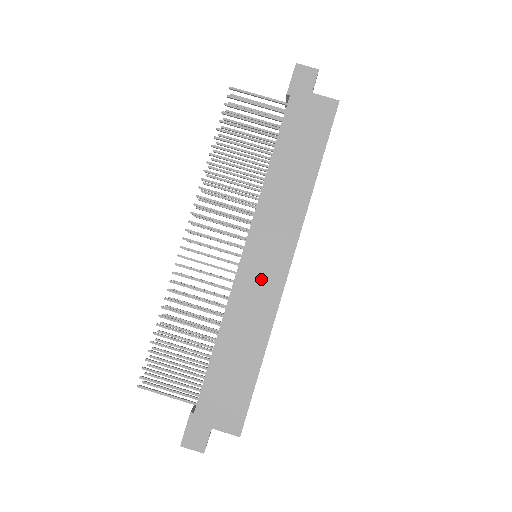
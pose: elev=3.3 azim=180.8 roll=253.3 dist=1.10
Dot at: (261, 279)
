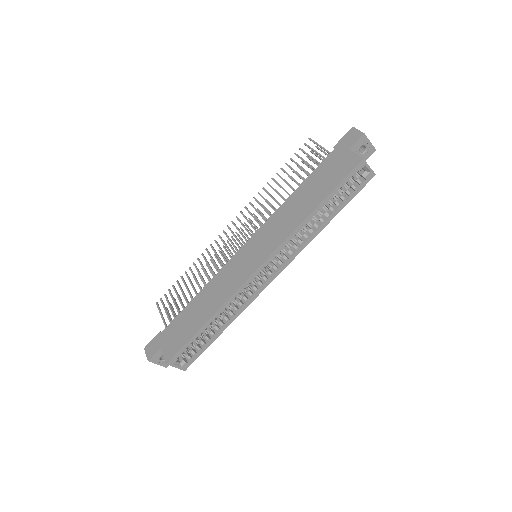
Dot at: (240, 267)
